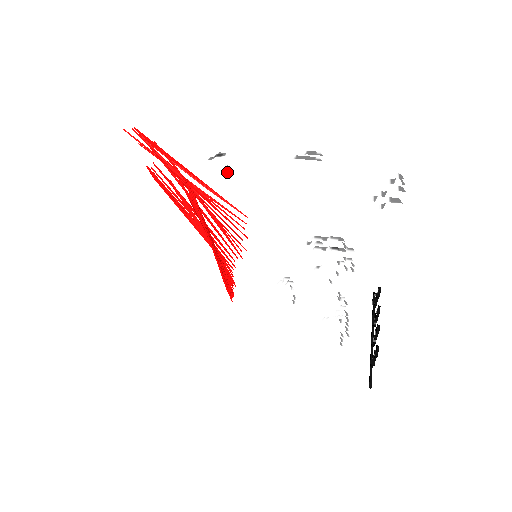
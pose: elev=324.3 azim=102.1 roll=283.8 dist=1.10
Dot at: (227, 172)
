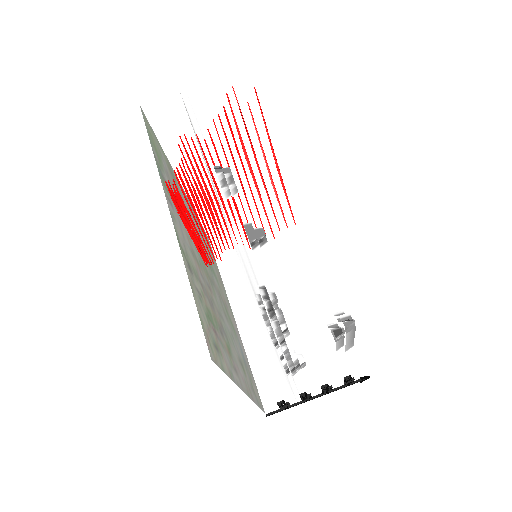
Dot at: (225, 186)
